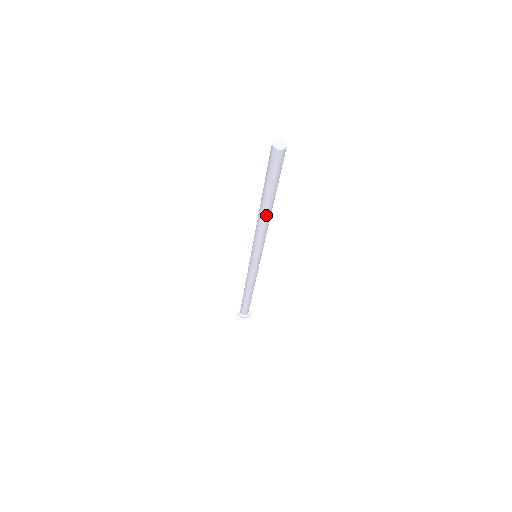
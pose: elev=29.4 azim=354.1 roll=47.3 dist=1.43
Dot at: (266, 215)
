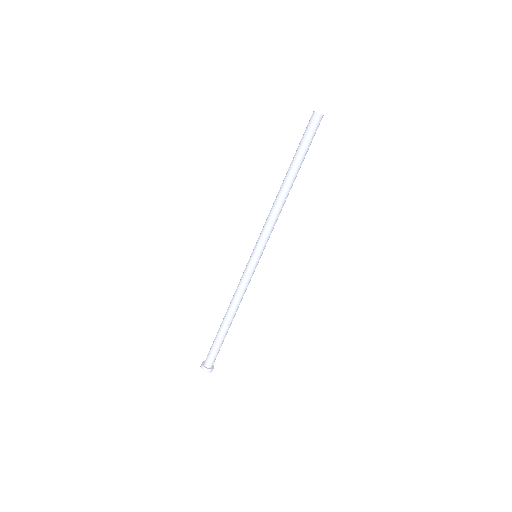
Dot at: (286, 189)
